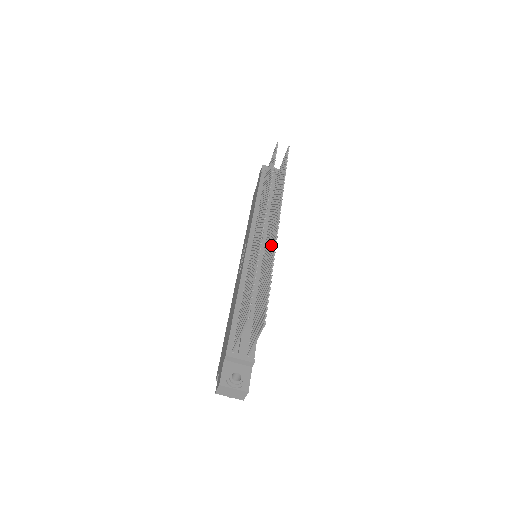
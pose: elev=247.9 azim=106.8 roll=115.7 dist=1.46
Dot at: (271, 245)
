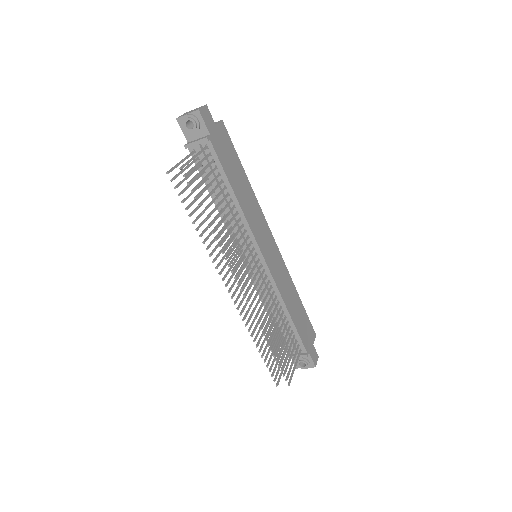
Dot at: (256, 296)
